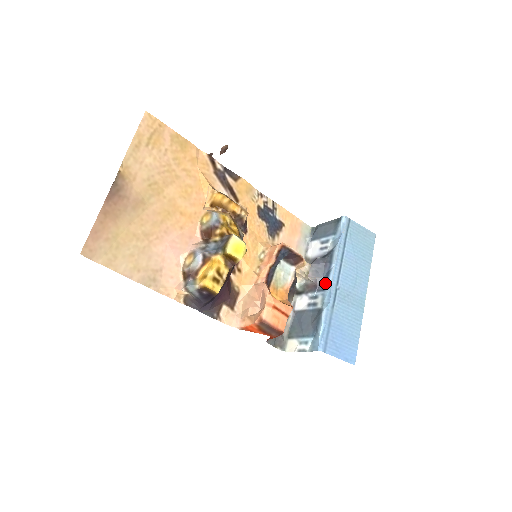
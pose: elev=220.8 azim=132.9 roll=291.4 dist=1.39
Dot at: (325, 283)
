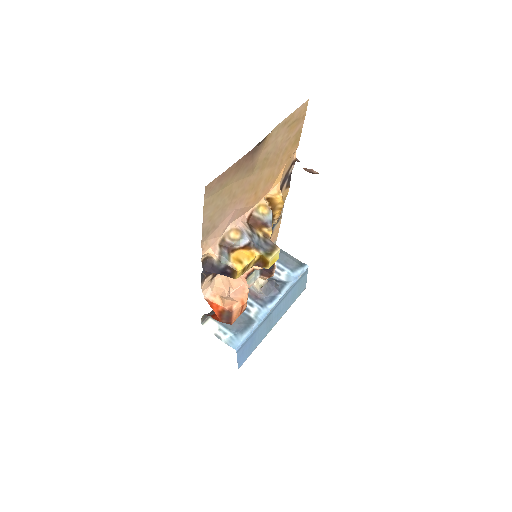
Dot at: (267, 303)
